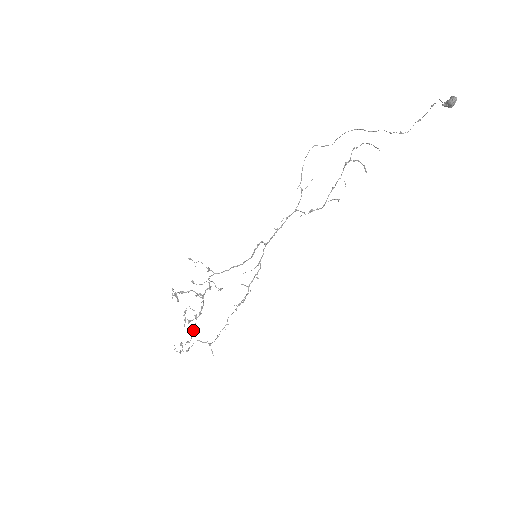
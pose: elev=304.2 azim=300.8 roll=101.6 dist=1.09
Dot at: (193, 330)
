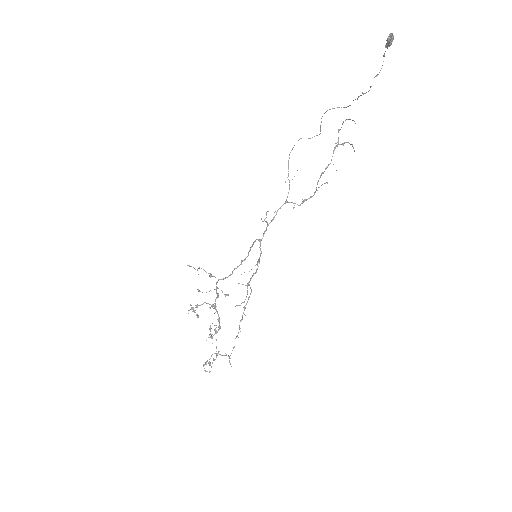
Dot at: (216, 346)
